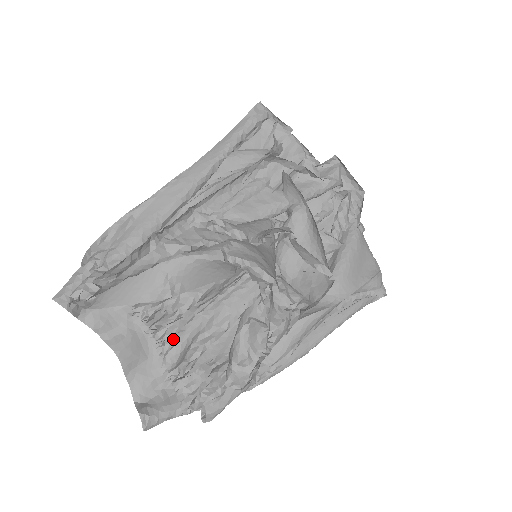
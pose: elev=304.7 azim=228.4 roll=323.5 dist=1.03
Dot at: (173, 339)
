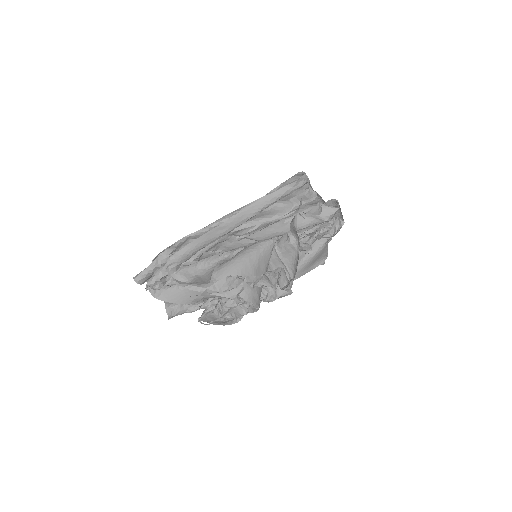
Dot at: occluded
